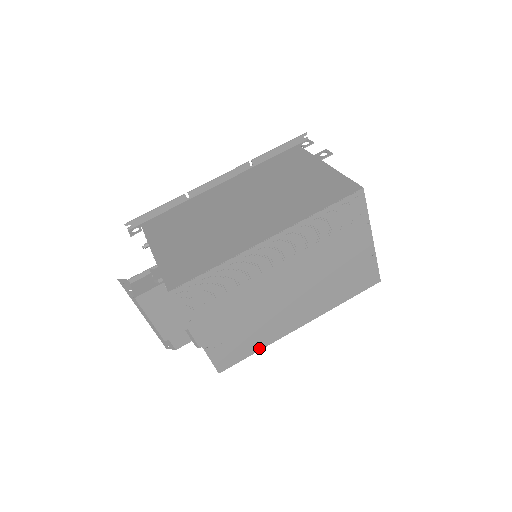
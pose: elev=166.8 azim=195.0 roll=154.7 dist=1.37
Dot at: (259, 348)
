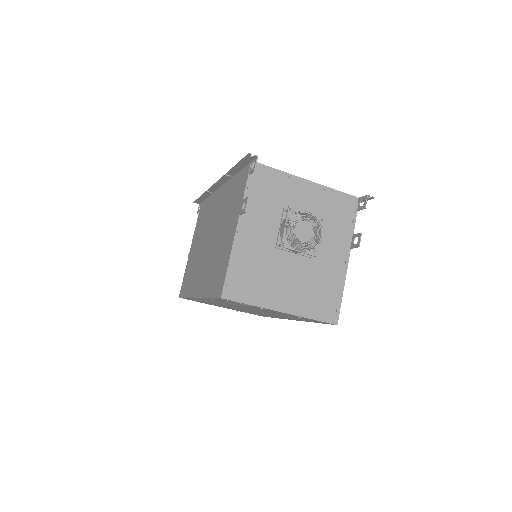
Dot at: occluded
